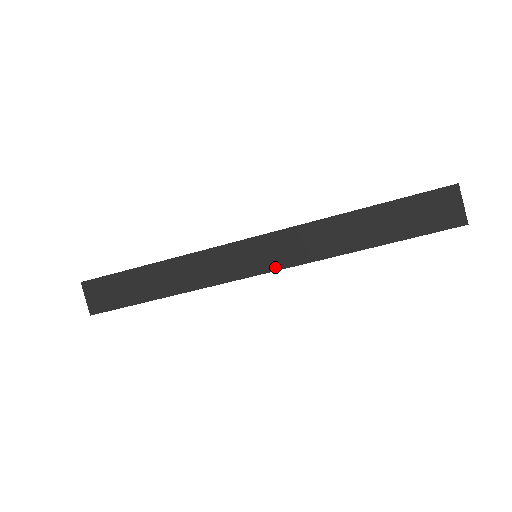
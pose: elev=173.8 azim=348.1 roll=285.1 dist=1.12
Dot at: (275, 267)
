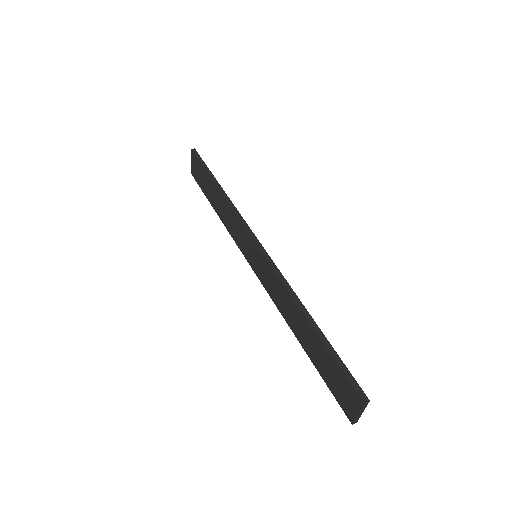
Dot at: (259, 276)
